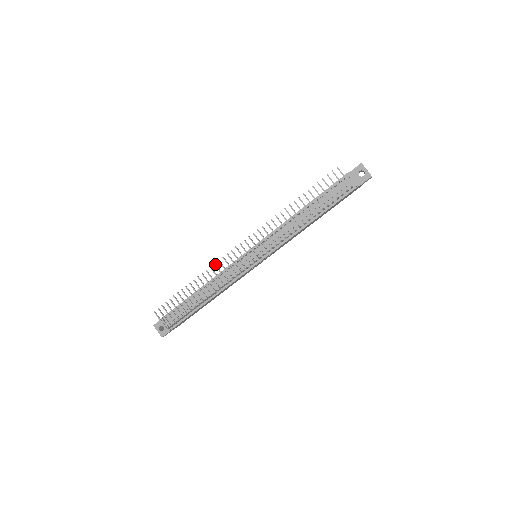
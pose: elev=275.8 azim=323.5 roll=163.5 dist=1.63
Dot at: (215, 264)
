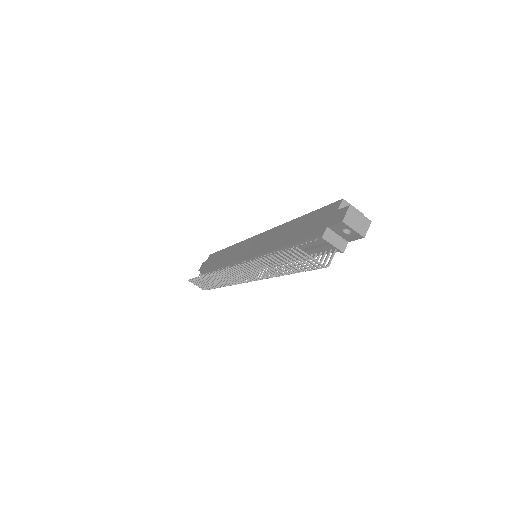
Dot at: occluded
